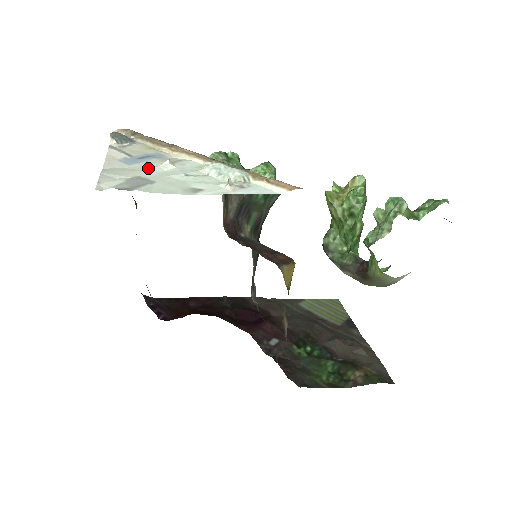
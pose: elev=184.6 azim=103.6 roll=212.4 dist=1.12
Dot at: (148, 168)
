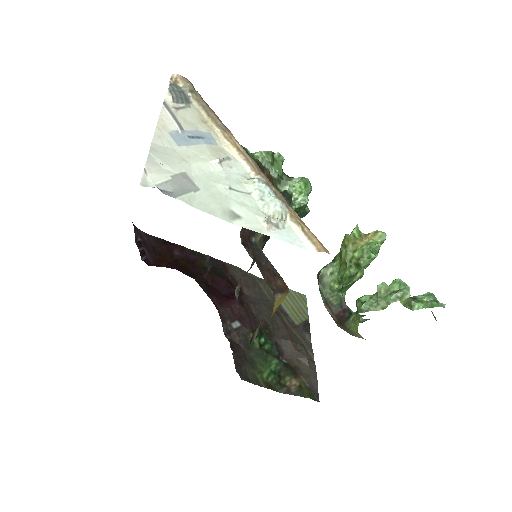
Dot at: (196, 161)
